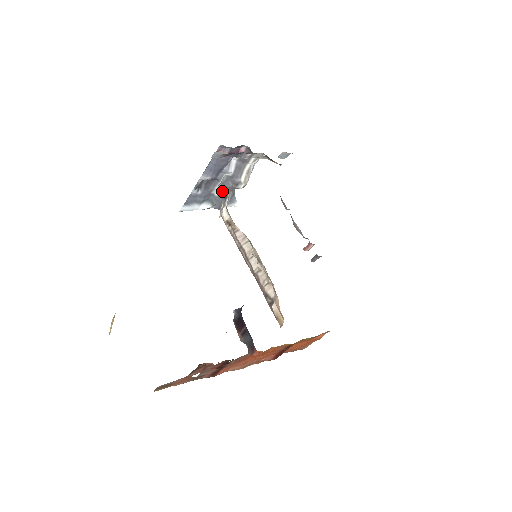
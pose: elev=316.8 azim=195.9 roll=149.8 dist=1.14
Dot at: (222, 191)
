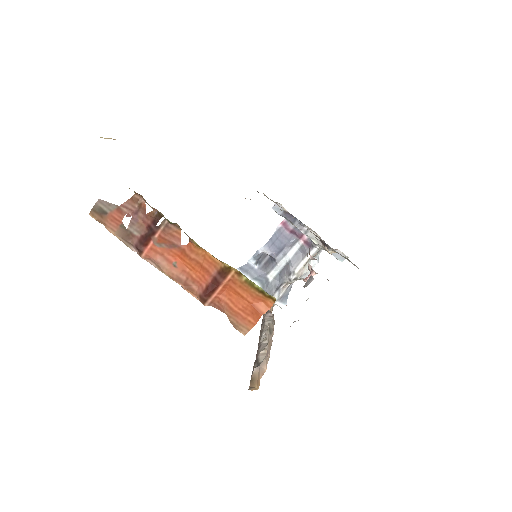
Dot at: (276, 280)
